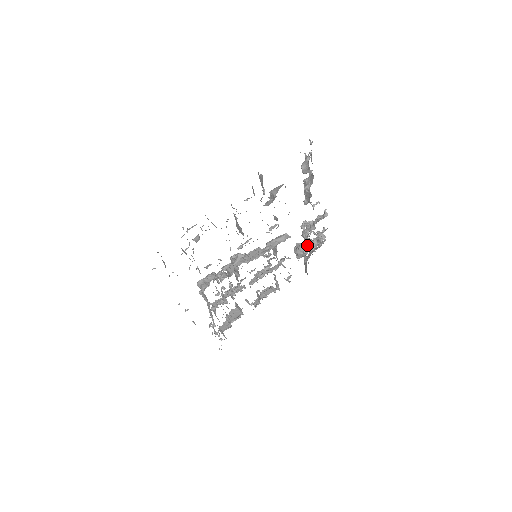
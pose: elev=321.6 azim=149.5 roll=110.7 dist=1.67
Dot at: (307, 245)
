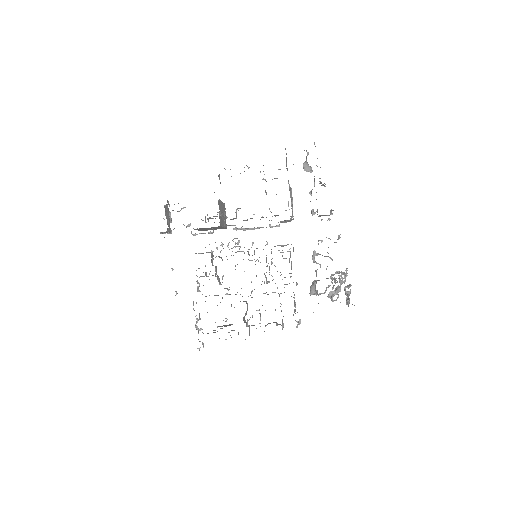
Dot at: (316, 272)
